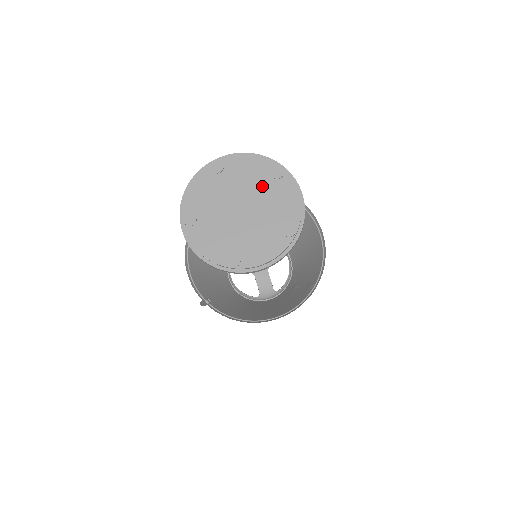
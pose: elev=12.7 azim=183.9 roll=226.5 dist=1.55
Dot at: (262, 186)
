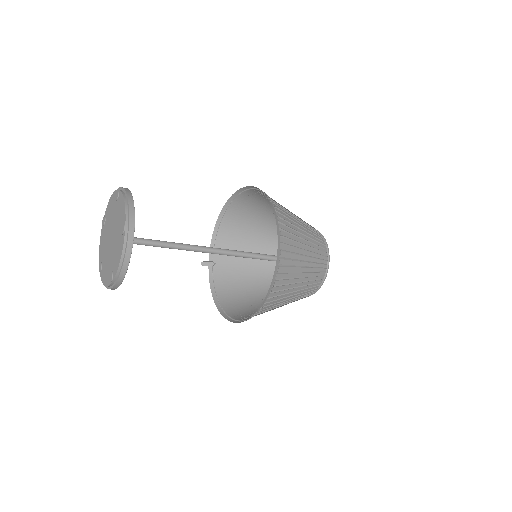
Dot at: (118, 231)
